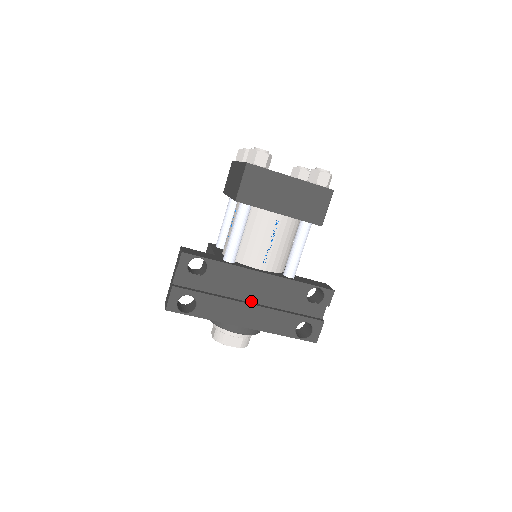
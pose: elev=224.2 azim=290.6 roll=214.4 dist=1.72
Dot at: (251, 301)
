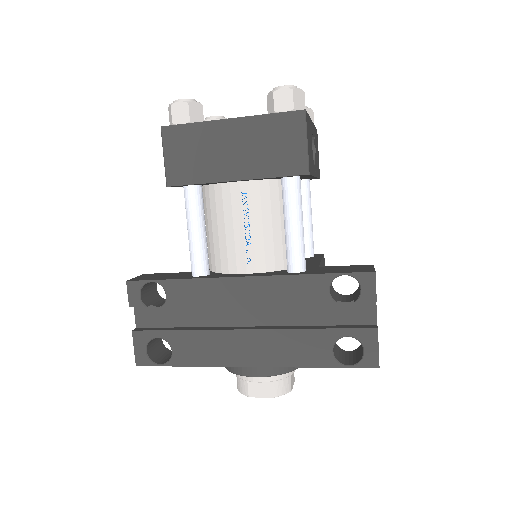
Dot at: (249, 324)
